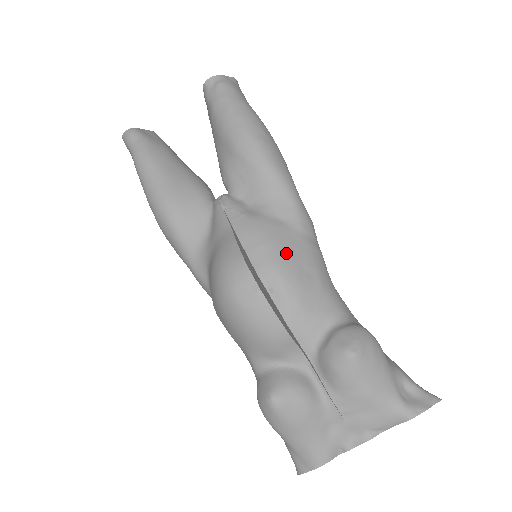
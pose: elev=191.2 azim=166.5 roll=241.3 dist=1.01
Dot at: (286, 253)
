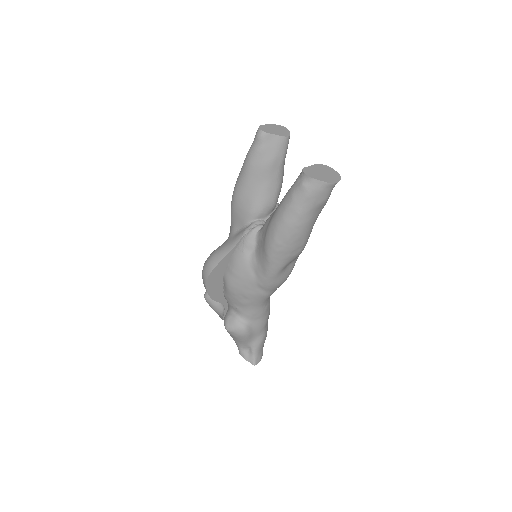
Dot at: (239, 285)
